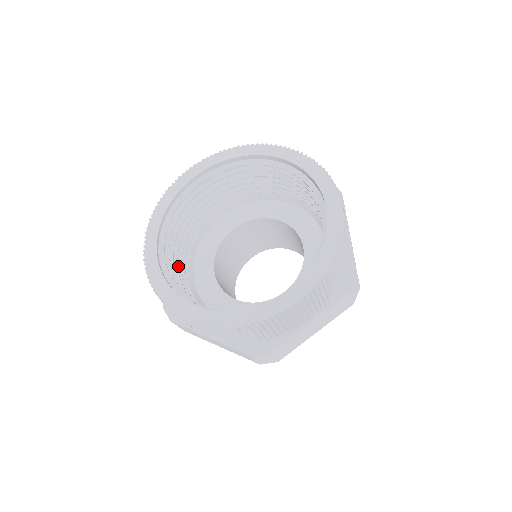
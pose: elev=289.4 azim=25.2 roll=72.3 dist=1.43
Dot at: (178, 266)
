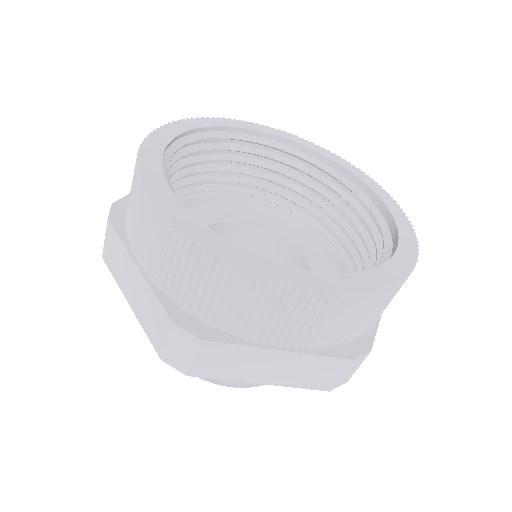
Dot at: occluded
